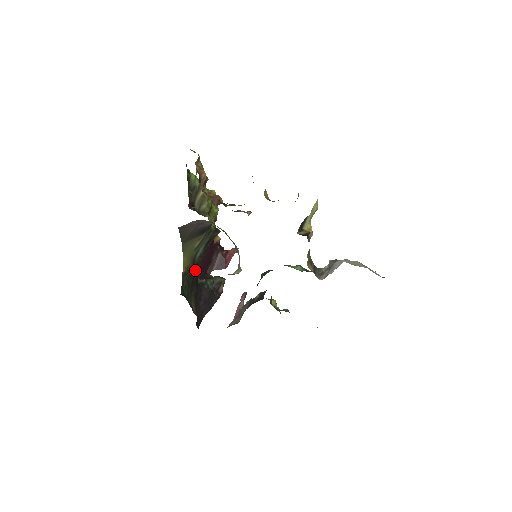
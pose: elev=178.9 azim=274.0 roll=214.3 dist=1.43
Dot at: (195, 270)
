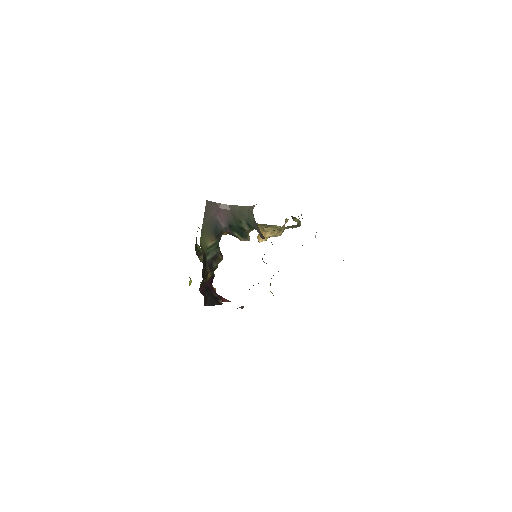
Dot at: (205, 264)
